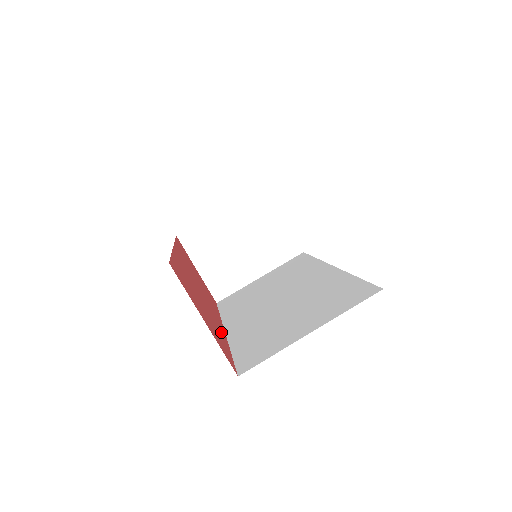
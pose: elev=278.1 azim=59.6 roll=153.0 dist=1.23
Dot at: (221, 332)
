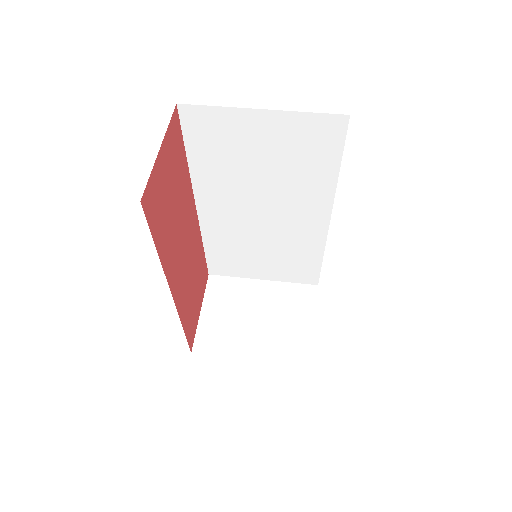
Dot at: (167, 254)
